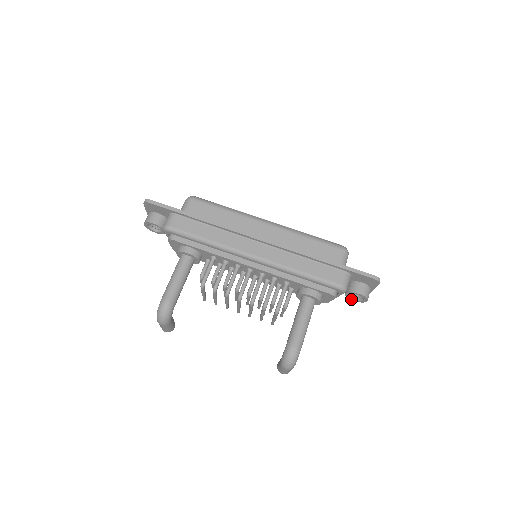
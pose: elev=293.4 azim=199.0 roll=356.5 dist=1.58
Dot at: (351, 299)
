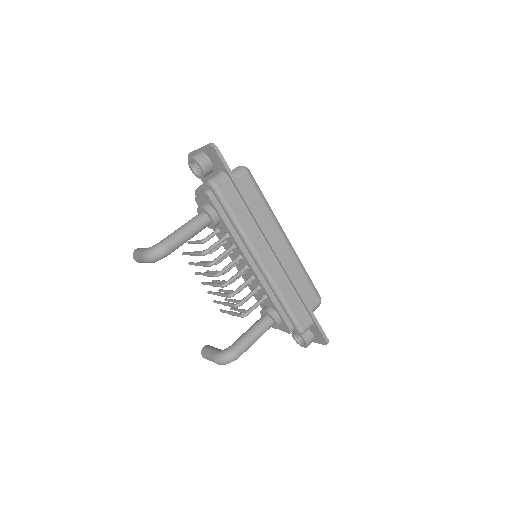
Dot at: (293, 336)
